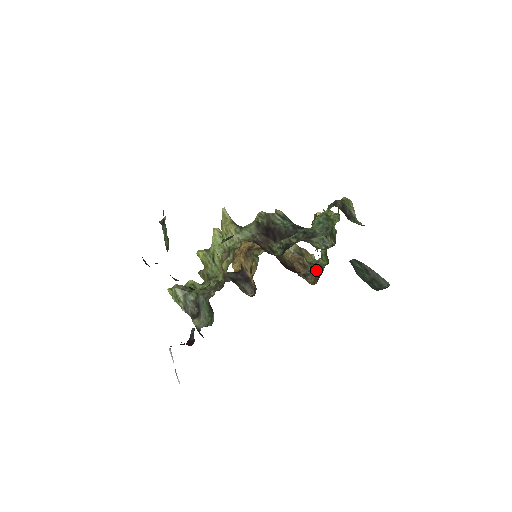
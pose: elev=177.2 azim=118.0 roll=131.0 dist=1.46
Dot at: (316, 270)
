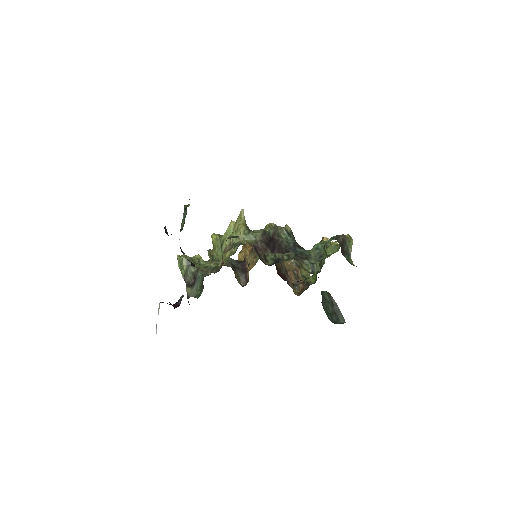
Dot at: (304, 284)
